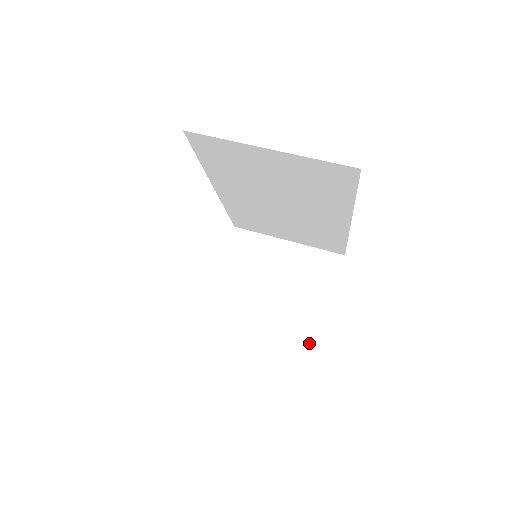
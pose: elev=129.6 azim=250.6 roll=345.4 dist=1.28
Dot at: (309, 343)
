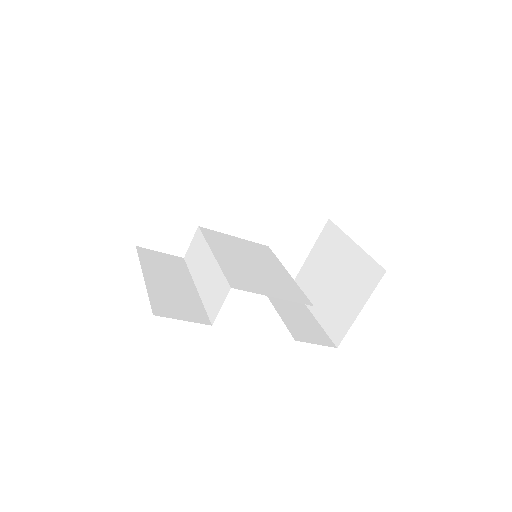
Dot at: (334, 339)
